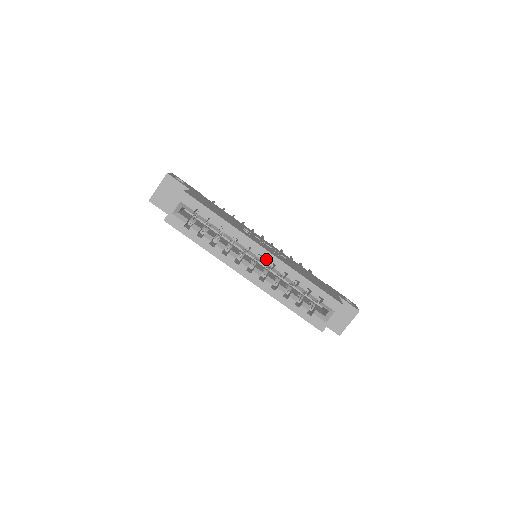
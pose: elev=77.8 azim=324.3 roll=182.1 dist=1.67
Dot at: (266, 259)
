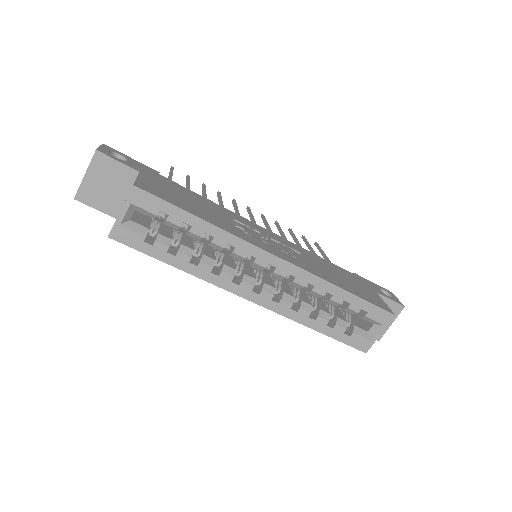
Dot at: (280, 271)
